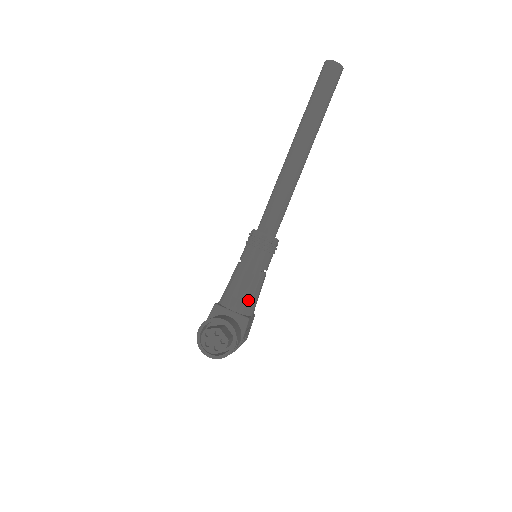
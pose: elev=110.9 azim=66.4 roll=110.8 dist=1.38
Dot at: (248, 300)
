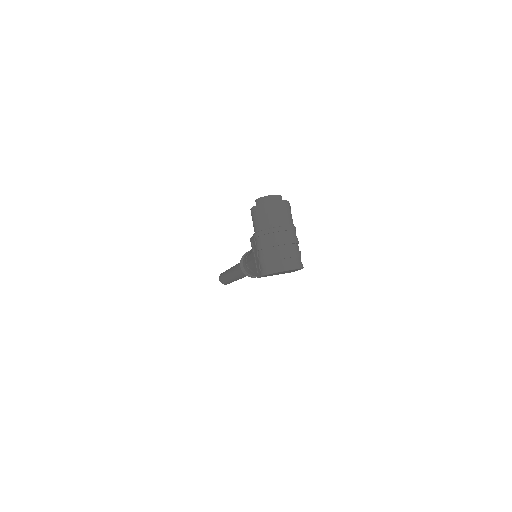
Dot at: occluded
